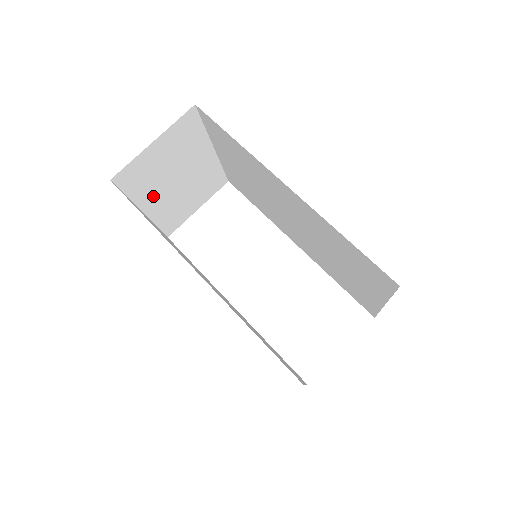
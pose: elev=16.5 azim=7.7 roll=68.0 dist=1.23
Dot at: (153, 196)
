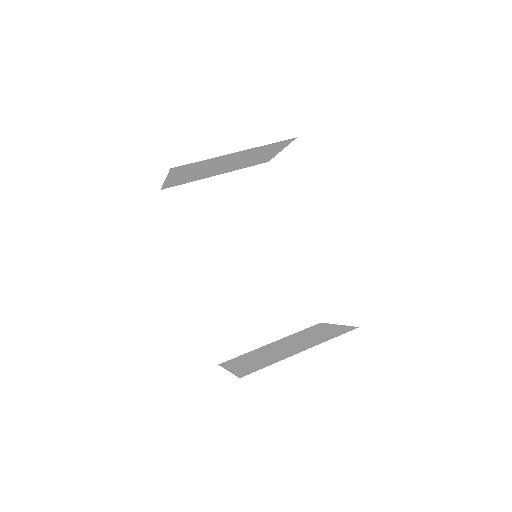
Dot at: (212, 173)
